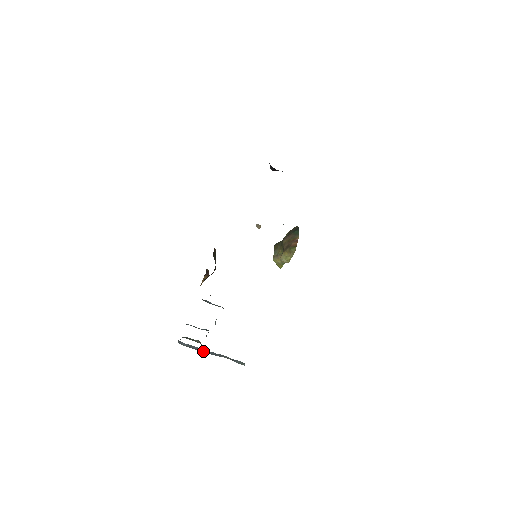
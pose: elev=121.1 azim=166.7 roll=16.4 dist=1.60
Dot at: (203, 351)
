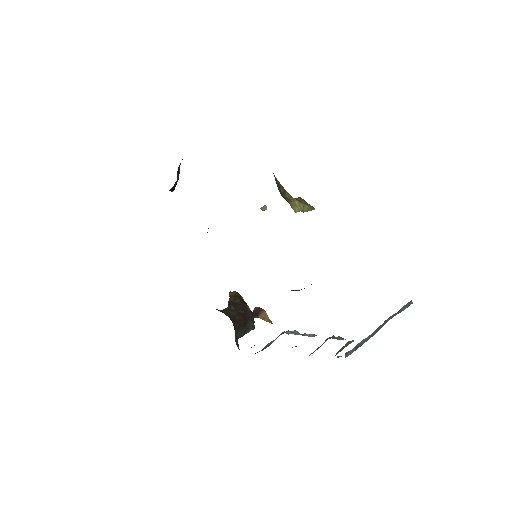
Dot at: (369, 338)
